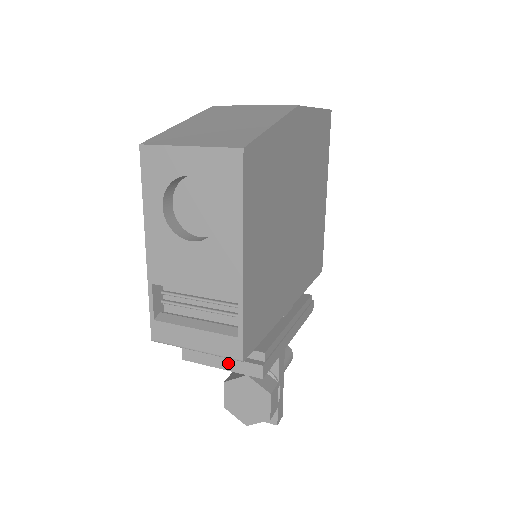
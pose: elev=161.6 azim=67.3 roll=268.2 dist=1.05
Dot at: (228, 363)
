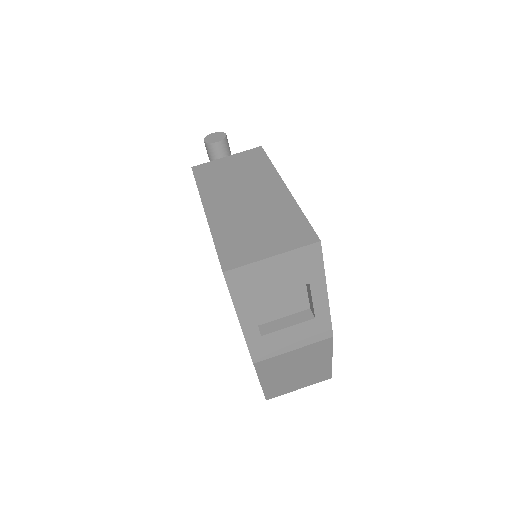
Dot at: occluded
